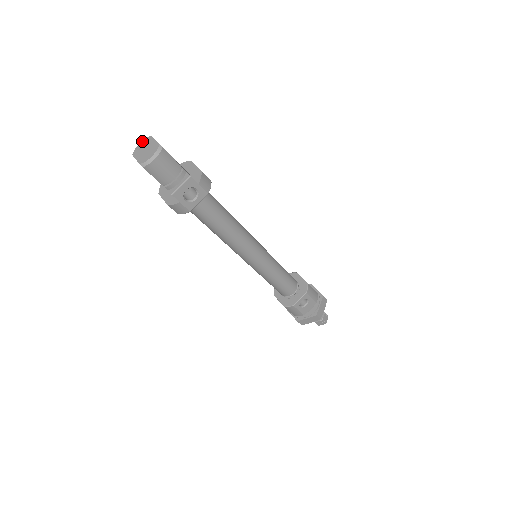
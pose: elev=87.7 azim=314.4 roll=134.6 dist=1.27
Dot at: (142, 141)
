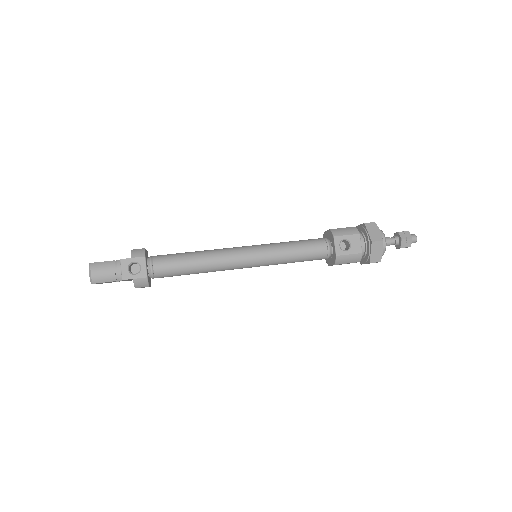
Dot at: occluded
